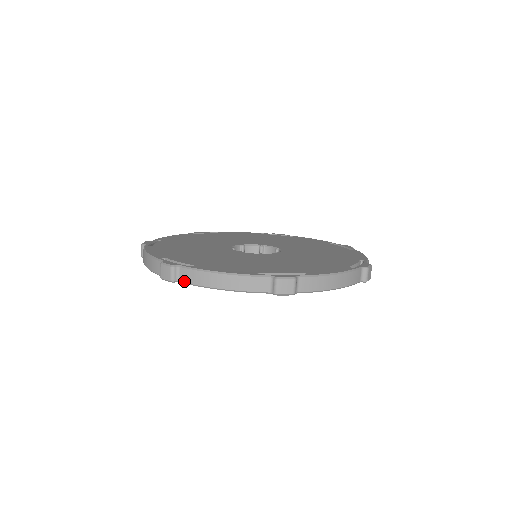
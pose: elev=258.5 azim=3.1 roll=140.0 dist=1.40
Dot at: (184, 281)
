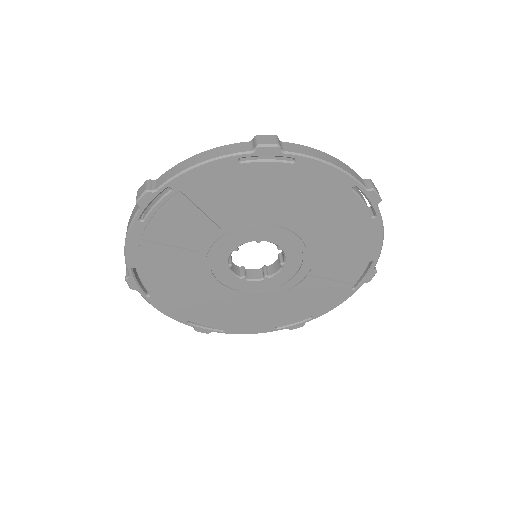
Dot at: (160, 184)
